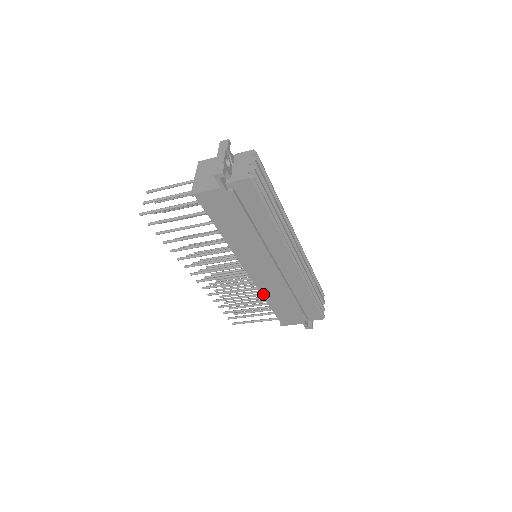
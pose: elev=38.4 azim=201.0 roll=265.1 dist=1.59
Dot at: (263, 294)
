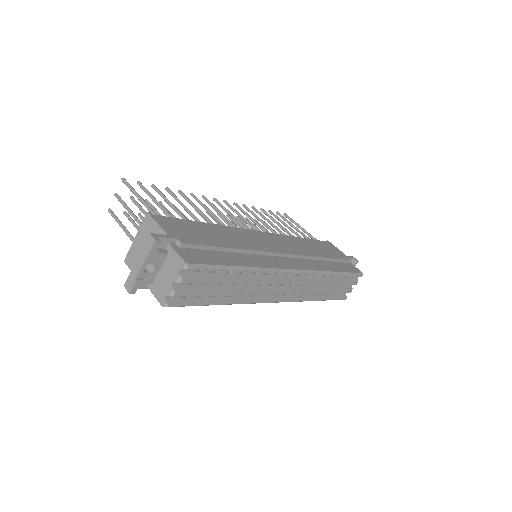
Dot at: occluded
